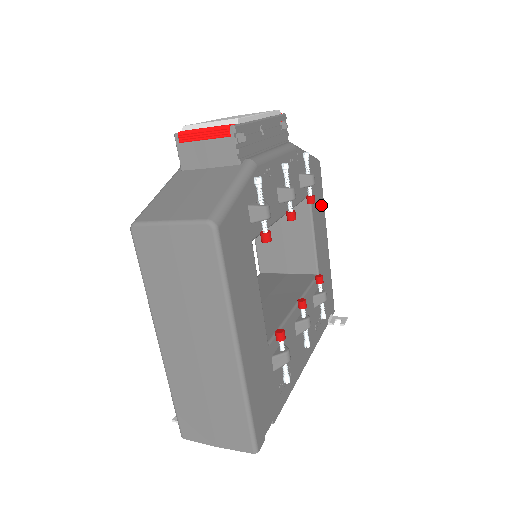
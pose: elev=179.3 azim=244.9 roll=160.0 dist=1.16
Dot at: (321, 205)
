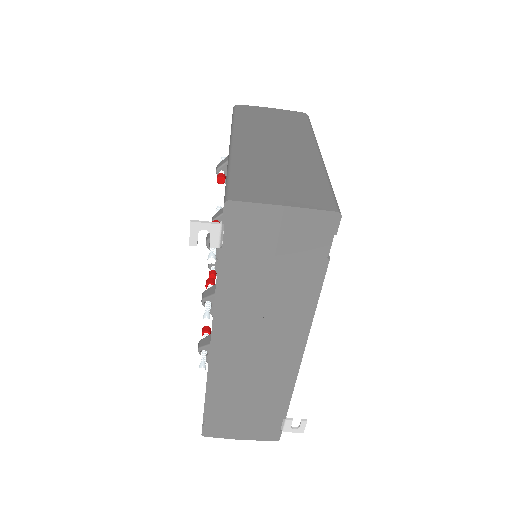
Dot at: occluded
